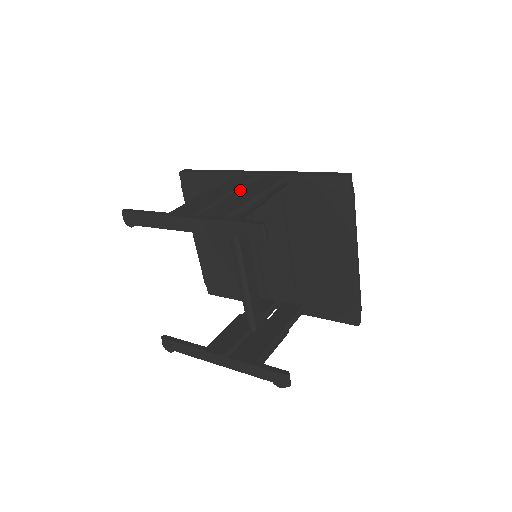
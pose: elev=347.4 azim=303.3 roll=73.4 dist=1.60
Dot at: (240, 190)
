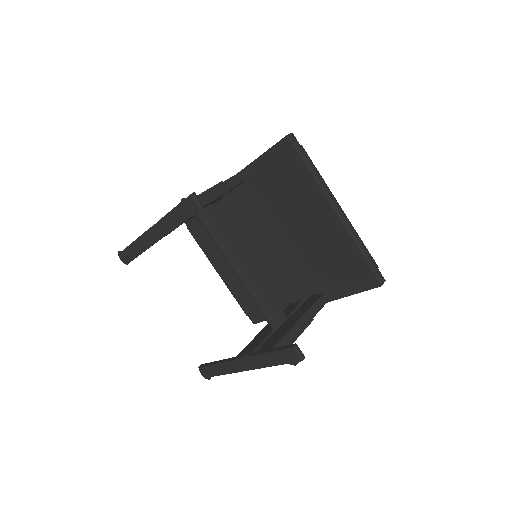
Dot at: occluded
